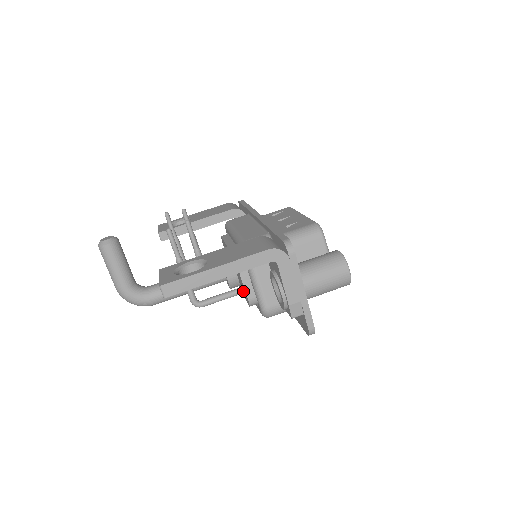
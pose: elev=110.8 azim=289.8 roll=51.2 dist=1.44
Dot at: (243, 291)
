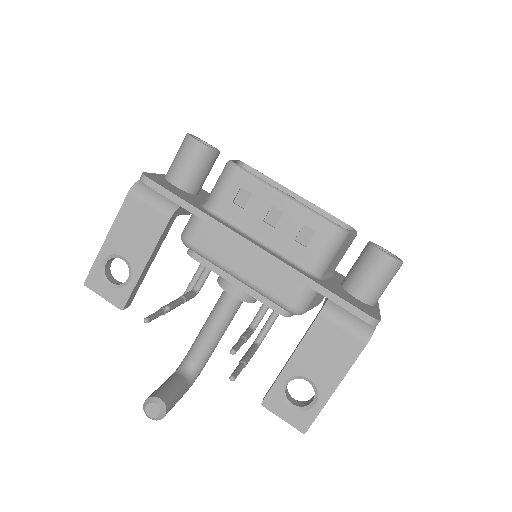
Dot at: occluded
